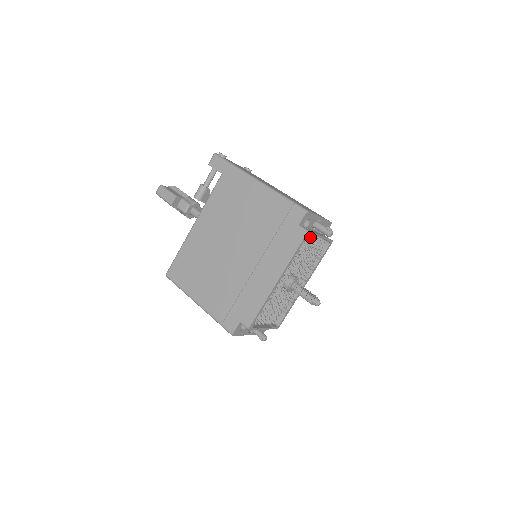
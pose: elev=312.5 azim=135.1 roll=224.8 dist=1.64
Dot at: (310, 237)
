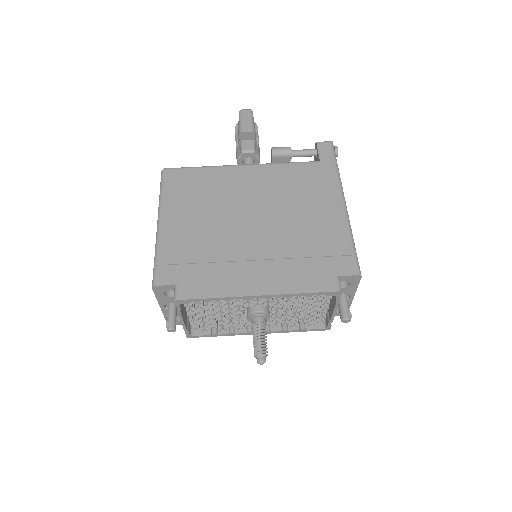
Dot at: (329, 299)
